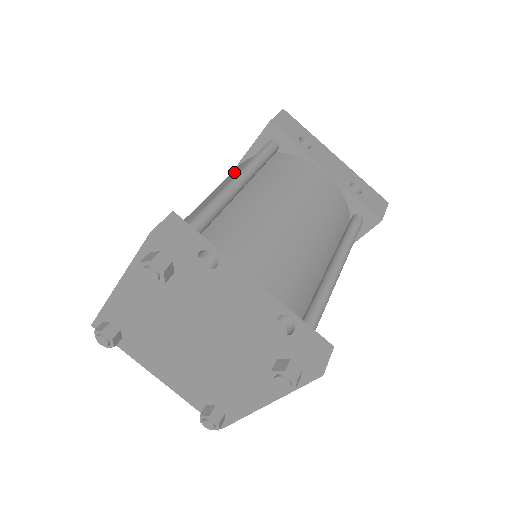
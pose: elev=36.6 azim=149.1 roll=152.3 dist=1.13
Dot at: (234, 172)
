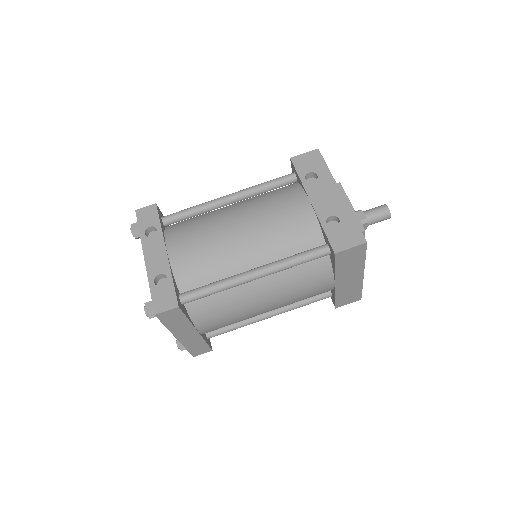
Dot at: occluded
